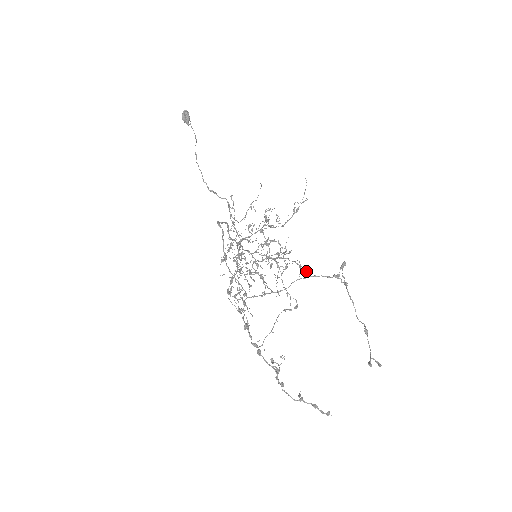
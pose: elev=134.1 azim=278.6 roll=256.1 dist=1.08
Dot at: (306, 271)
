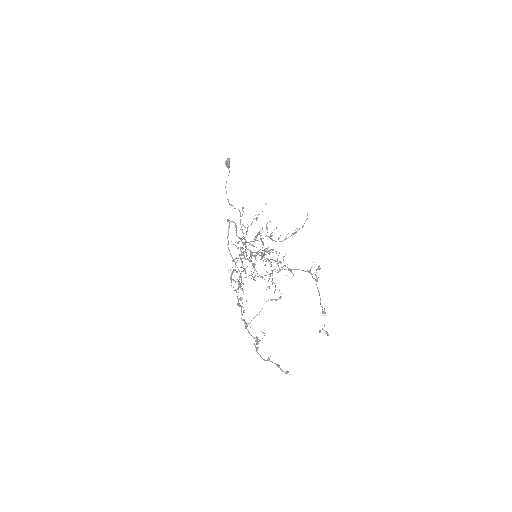
Dot at: (291, 271)
